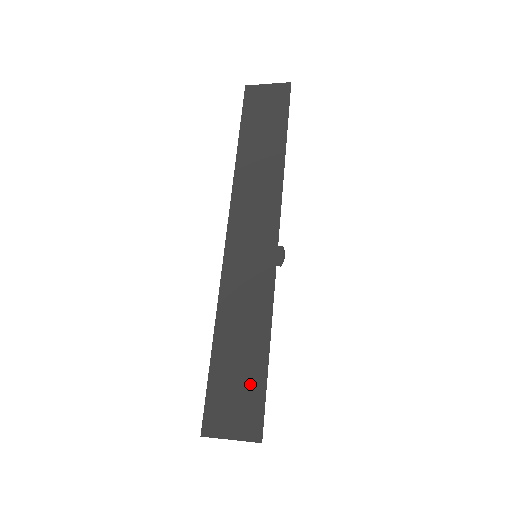
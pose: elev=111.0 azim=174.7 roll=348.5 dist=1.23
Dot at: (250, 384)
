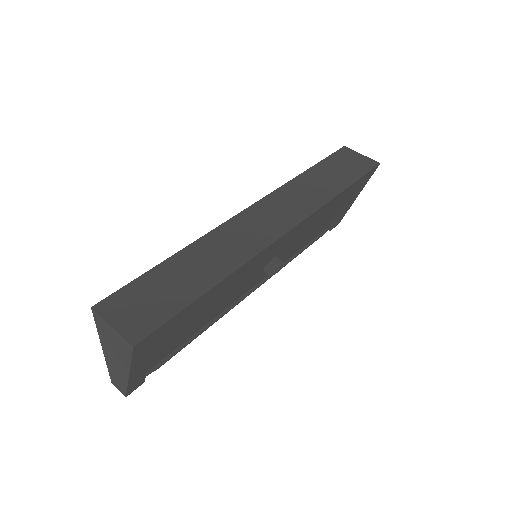
Dot at: (167, 302)
